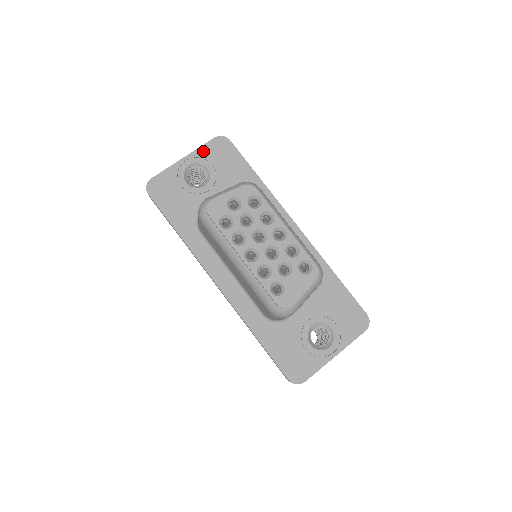
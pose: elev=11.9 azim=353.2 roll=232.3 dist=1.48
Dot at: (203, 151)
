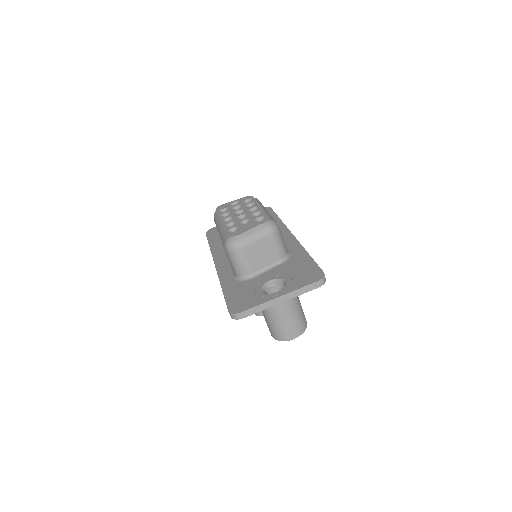
Dot at: occluded
